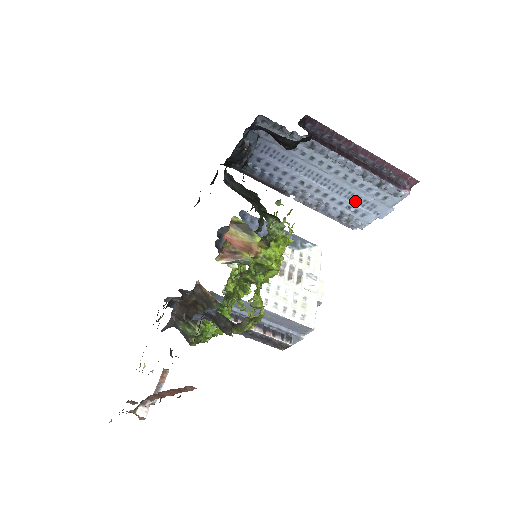
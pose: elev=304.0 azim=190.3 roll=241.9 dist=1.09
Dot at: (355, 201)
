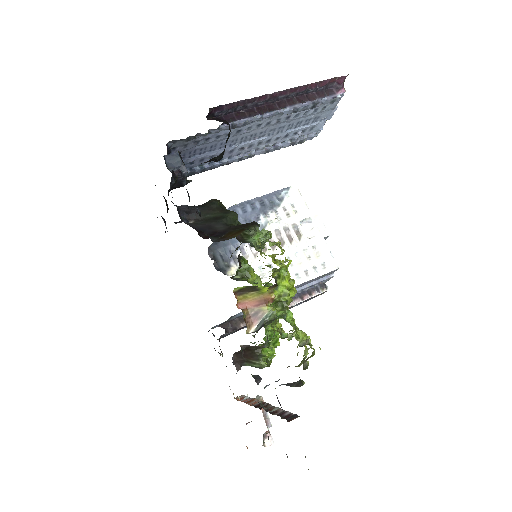
Dot at: (298, 126)
